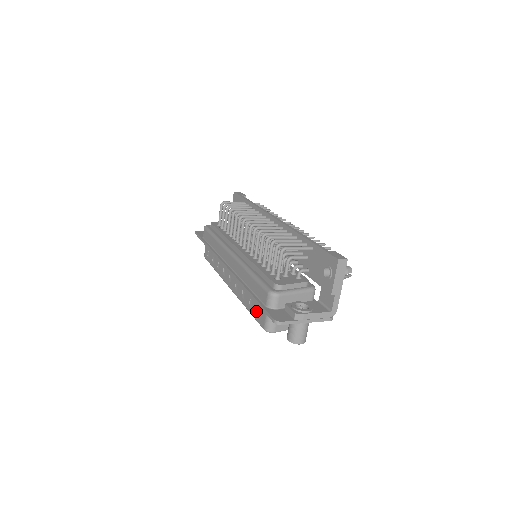
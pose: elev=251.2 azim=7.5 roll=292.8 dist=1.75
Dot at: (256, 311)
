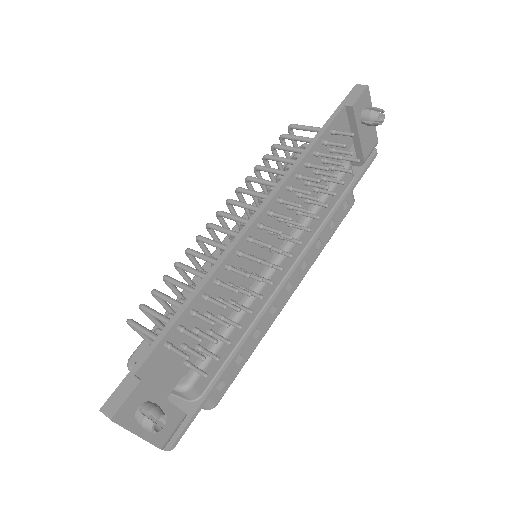
Dot at: occluded
